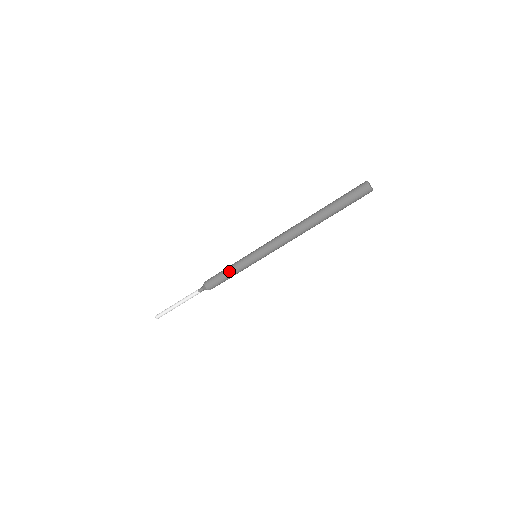
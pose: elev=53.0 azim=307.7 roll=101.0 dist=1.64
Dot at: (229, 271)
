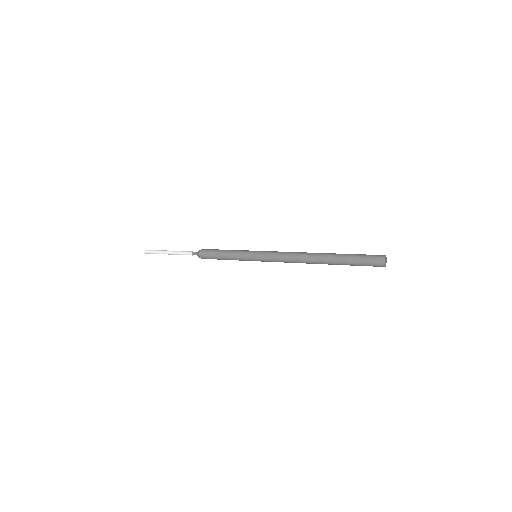
Dot at: occluded
